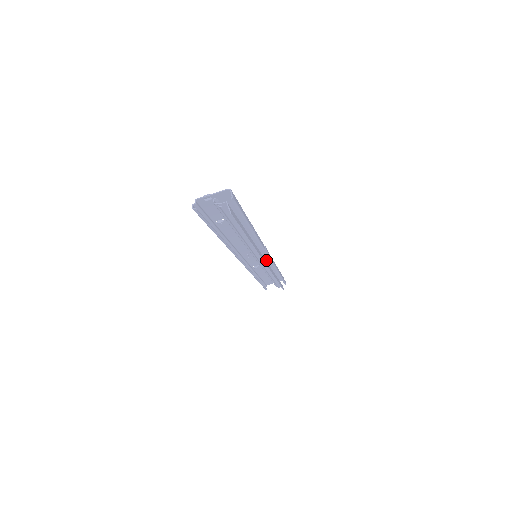
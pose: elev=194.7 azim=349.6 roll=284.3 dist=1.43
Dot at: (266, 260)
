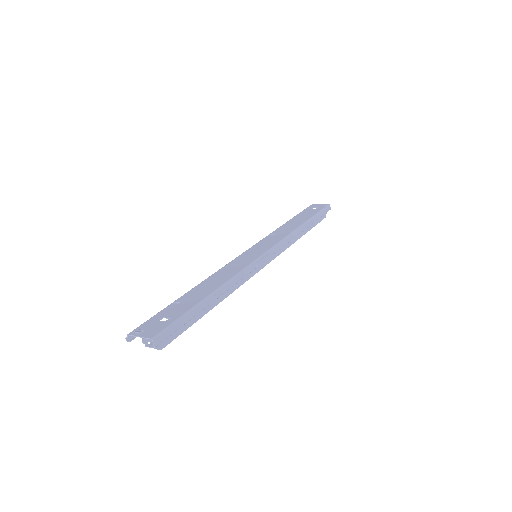
Dot at: (279, 238)
